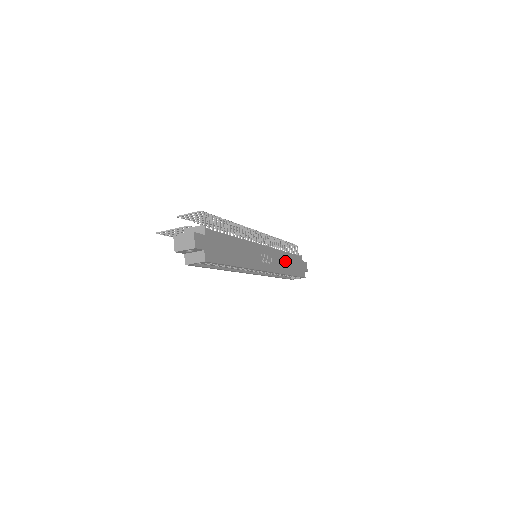
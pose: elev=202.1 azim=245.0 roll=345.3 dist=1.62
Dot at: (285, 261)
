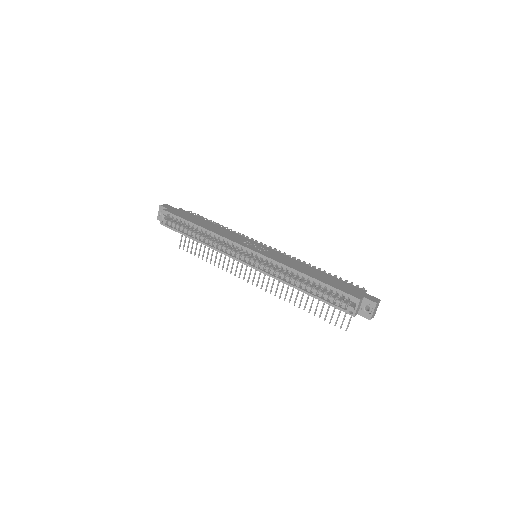
Dot at: (303, 267)
